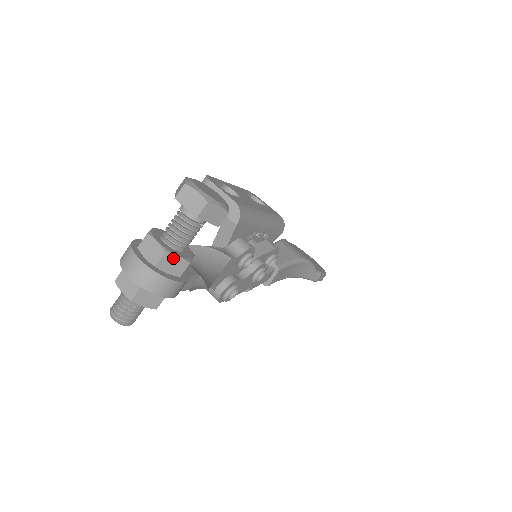
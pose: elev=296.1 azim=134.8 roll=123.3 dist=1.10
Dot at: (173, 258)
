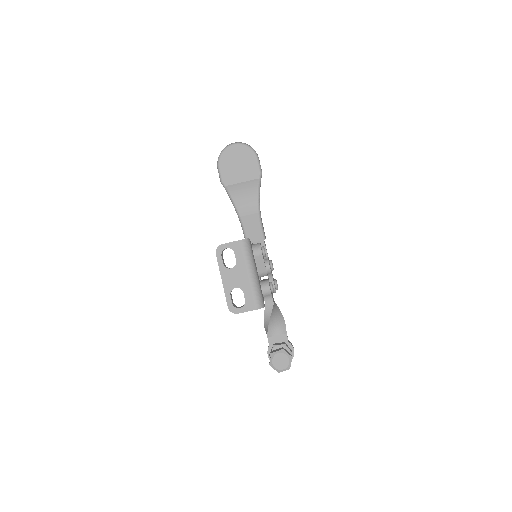
Dot at: occluded
